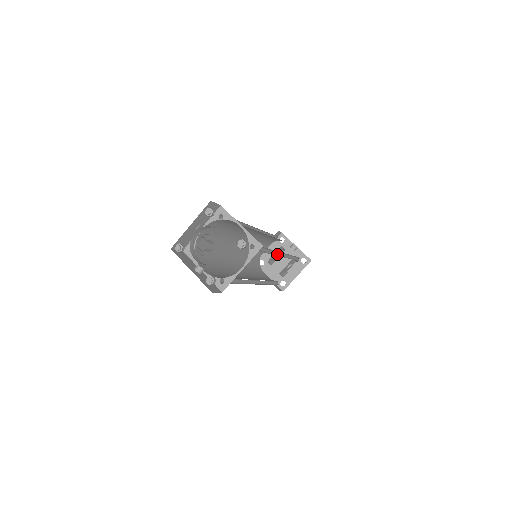
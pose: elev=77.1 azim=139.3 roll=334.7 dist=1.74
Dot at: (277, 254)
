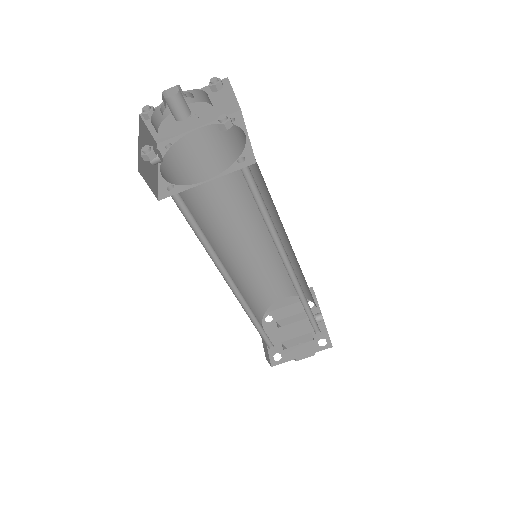
Dot at: (283, 259)
